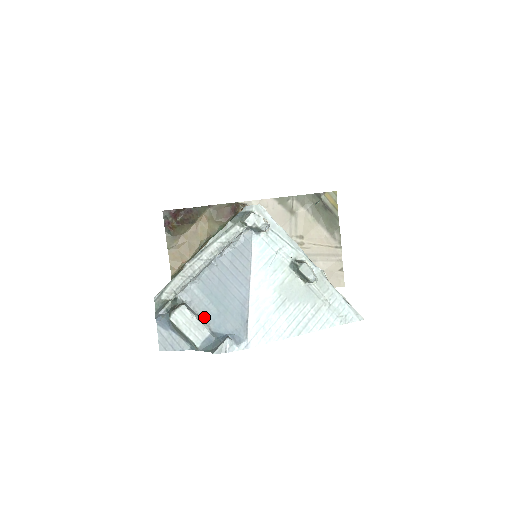
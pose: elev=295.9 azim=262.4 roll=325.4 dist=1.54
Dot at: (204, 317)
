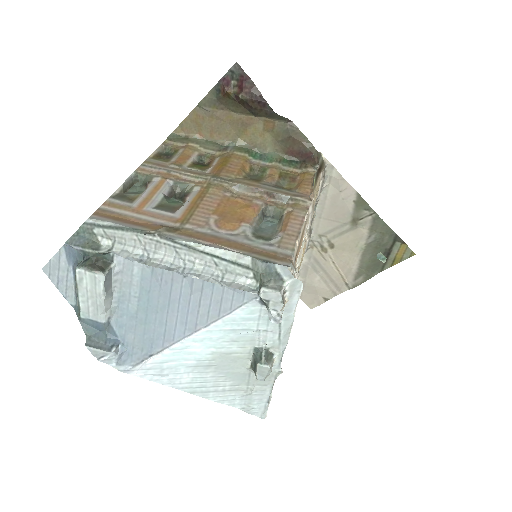
Dot at: (116, 301)
